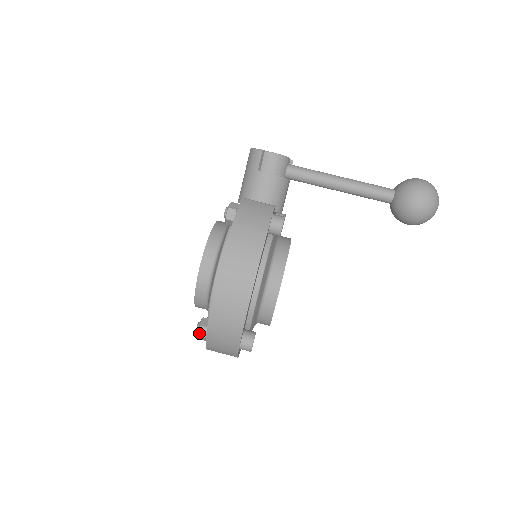
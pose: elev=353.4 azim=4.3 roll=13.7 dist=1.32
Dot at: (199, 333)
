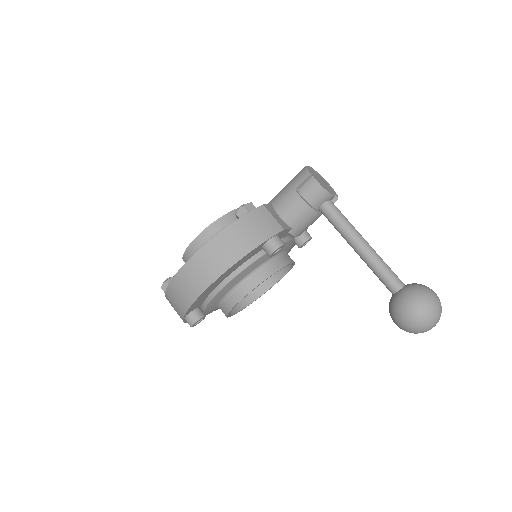
Dot at: (163, 285)
